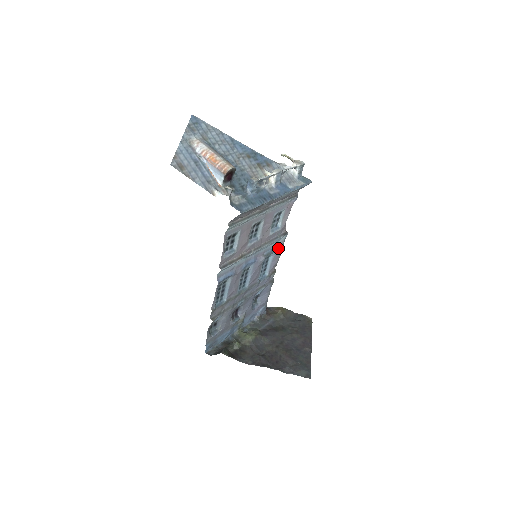
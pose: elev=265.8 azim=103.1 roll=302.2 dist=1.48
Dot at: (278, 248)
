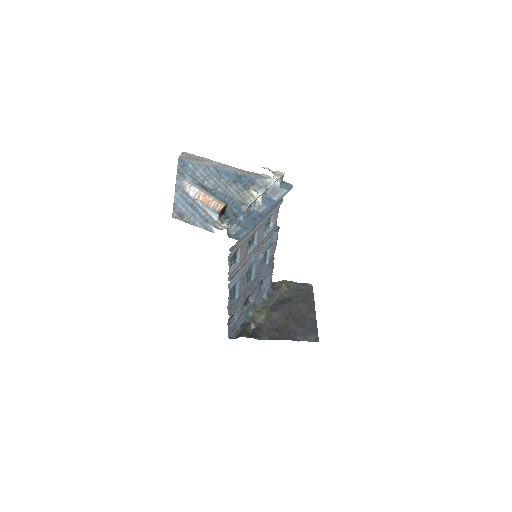
Dot at: (273, 242)
